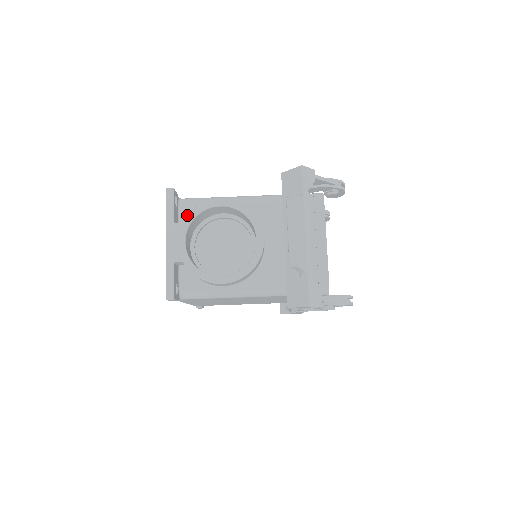
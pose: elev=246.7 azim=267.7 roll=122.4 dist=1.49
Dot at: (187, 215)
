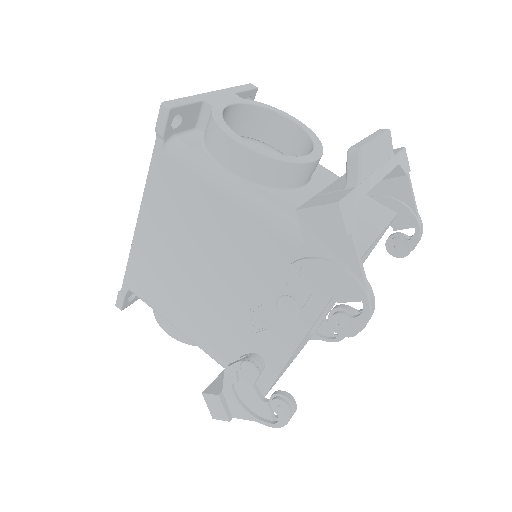
Dot at: occluded
